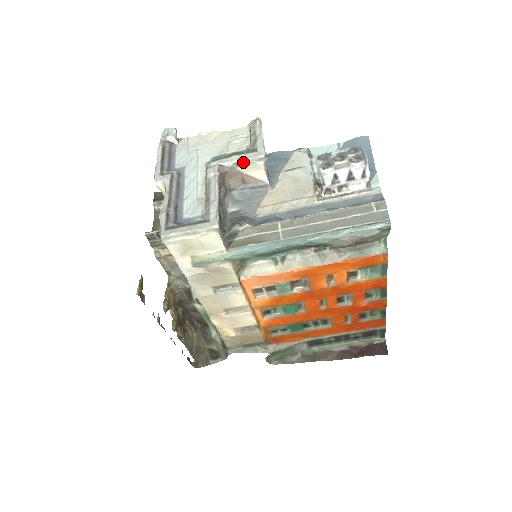
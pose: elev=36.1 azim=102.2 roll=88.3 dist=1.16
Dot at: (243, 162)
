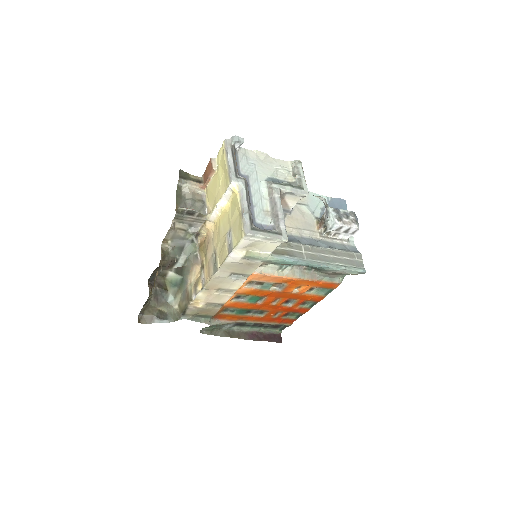
Dot at: (293, 193)
